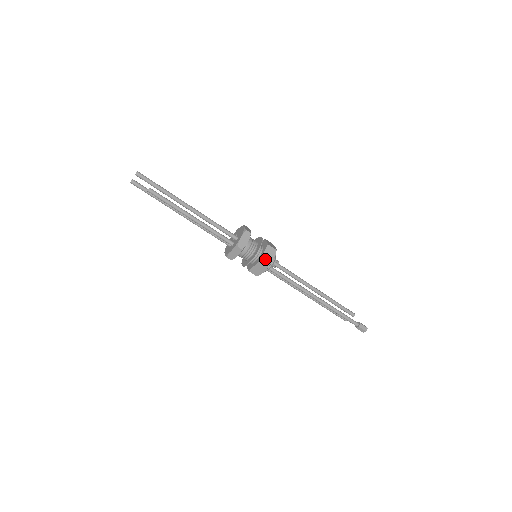
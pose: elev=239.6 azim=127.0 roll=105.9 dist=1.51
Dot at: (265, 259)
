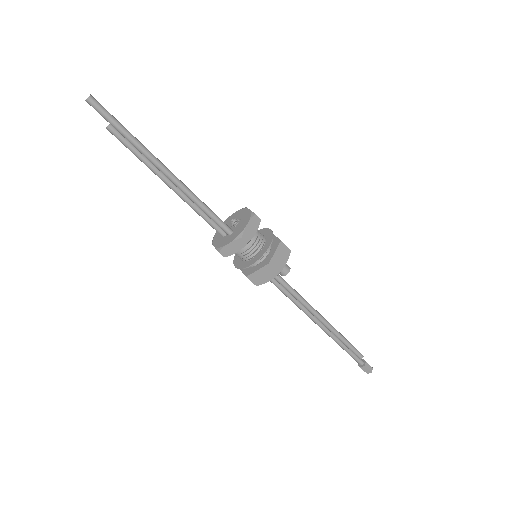
Dot at: (256, 277)
